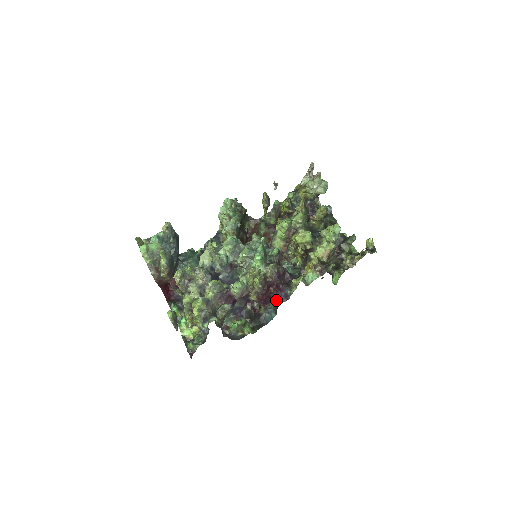
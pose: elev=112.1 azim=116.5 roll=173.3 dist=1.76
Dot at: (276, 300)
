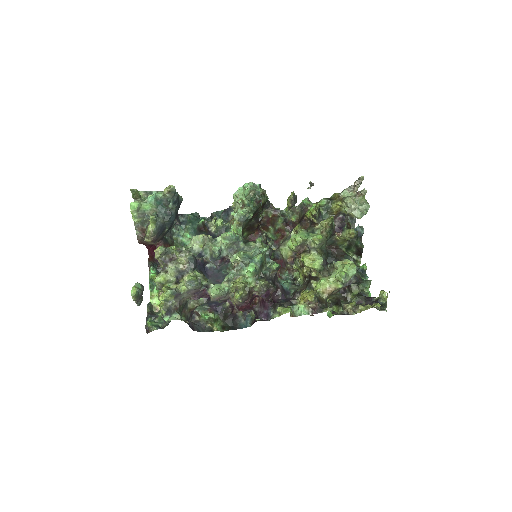
Dot at: (256, 313)
